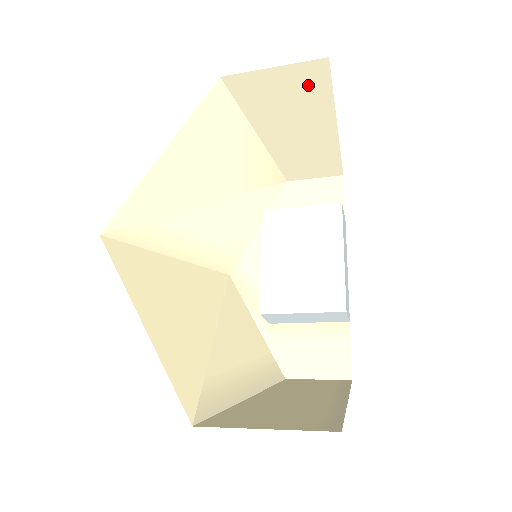
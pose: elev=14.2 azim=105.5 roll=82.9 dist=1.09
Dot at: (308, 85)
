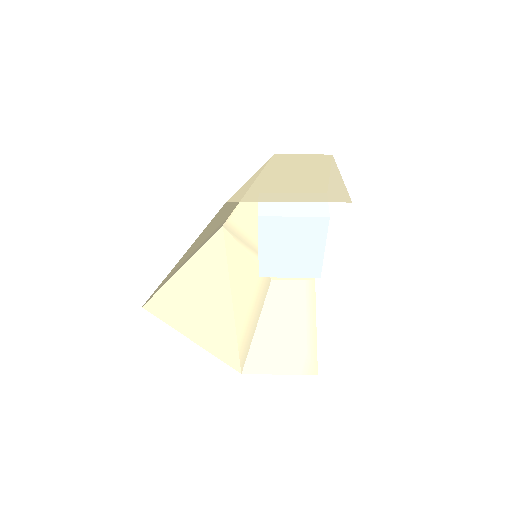
Dot at: (322, 192)
